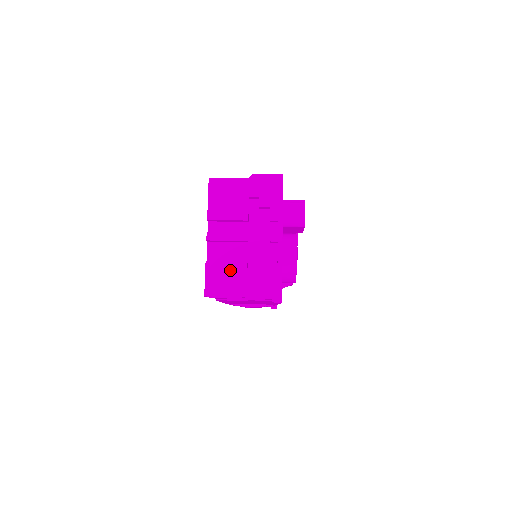
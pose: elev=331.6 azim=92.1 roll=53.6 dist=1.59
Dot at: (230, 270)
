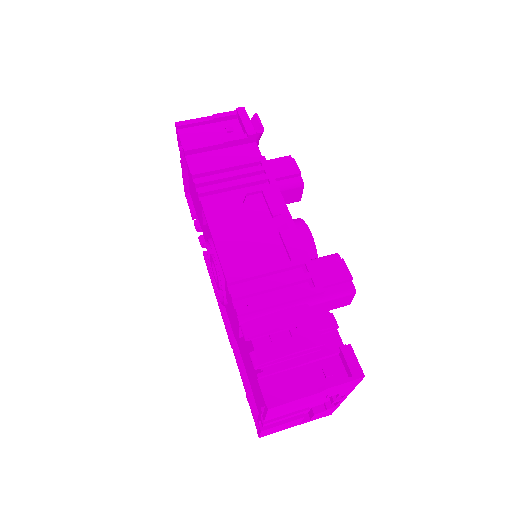
Dot at: (286, 425)
